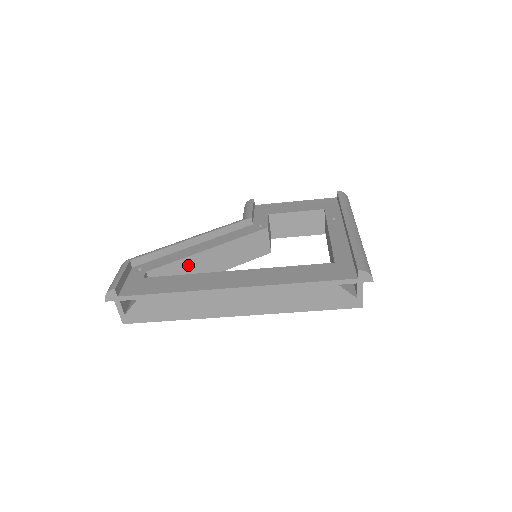
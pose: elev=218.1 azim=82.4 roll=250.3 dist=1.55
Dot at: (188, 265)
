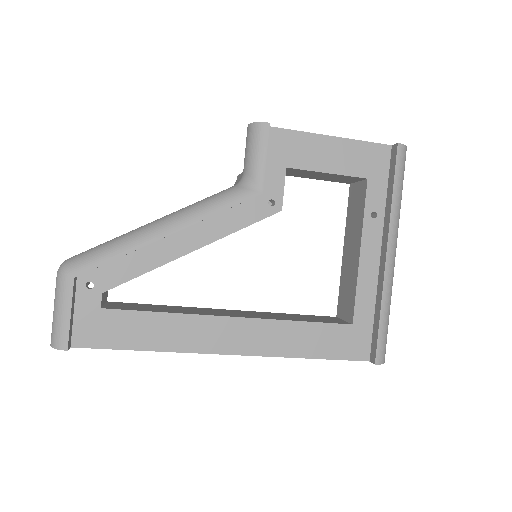
Dot at: occluded
